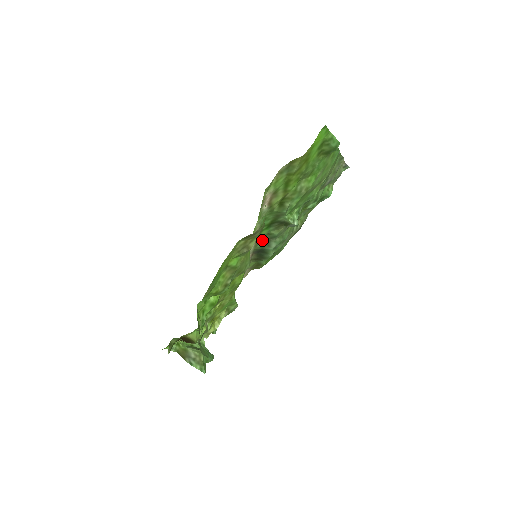
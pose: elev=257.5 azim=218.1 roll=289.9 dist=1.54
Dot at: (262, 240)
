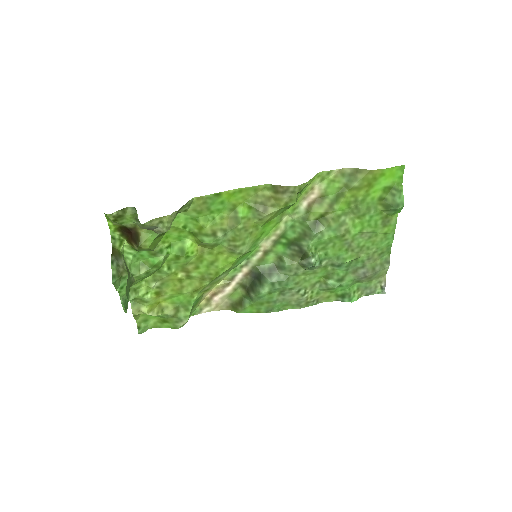
Dot at: (269, 262)
